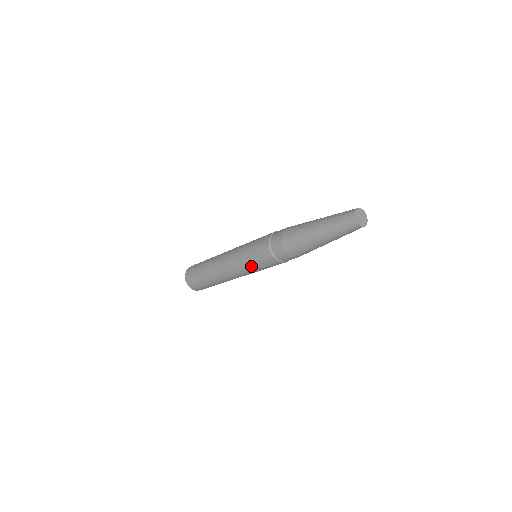
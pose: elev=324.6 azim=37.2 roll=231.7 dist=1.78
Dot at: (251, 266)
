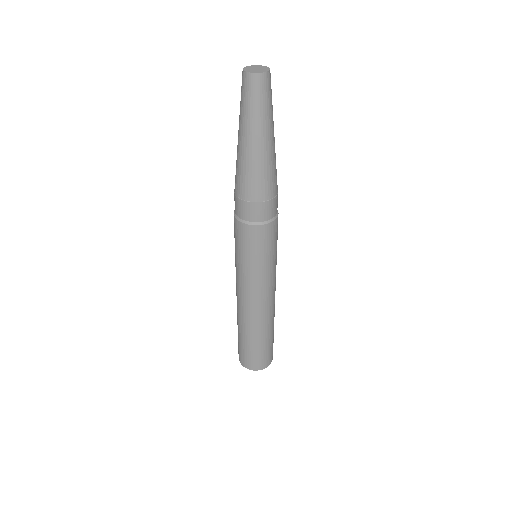
Dot at: (236, 256)
